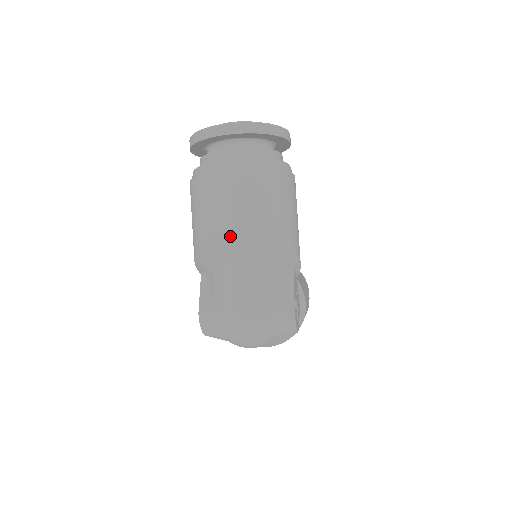
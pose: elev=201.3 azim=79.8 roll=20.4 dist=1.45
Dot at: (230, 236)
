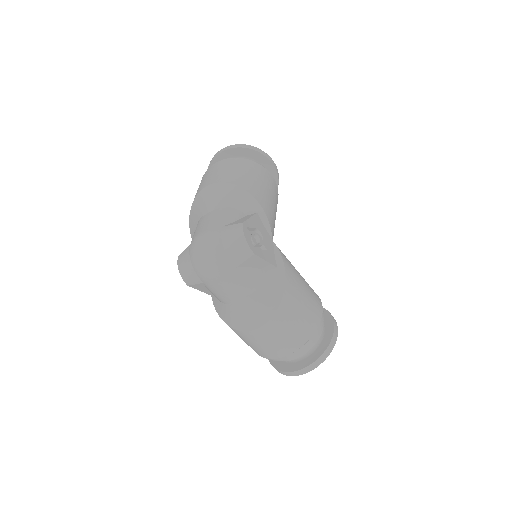
Dot at: (203, 190)
